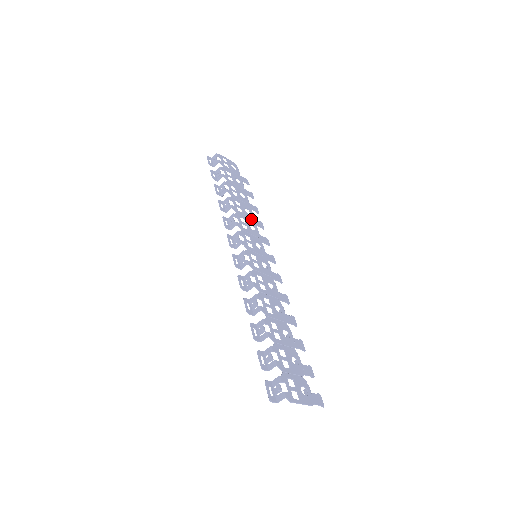
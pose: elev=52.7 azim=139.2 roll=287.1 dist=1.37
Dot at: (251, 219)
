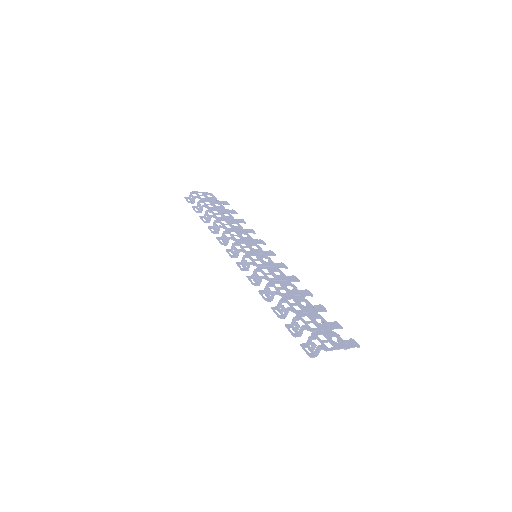
Dot at: (240, 230)
